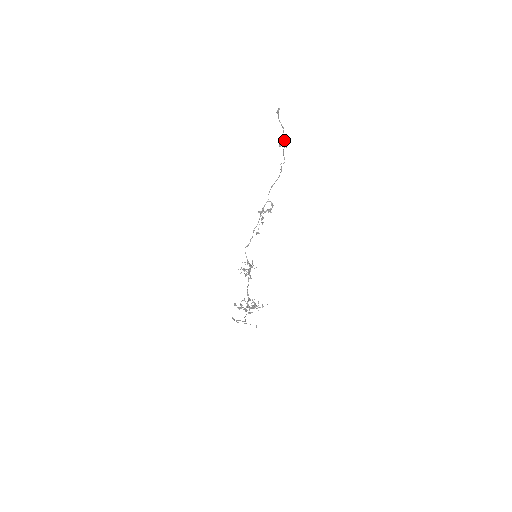
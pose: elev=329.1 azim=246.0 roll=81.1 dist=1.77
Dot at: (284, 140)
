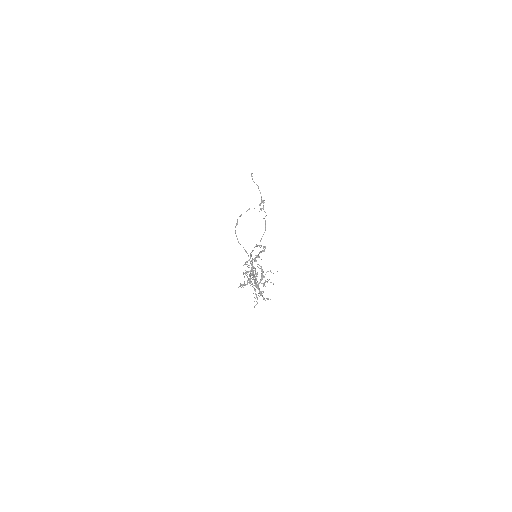
Dot at: (261, 196)
